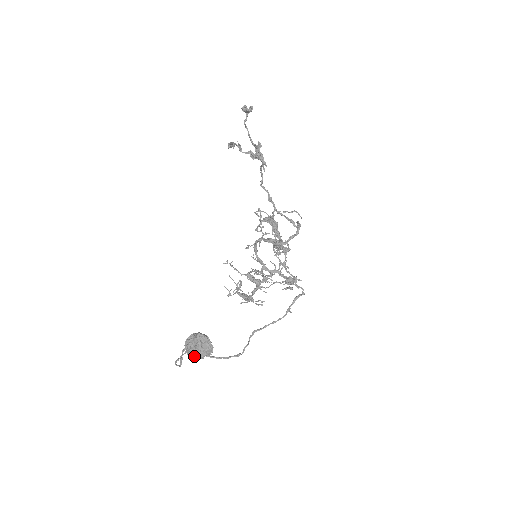
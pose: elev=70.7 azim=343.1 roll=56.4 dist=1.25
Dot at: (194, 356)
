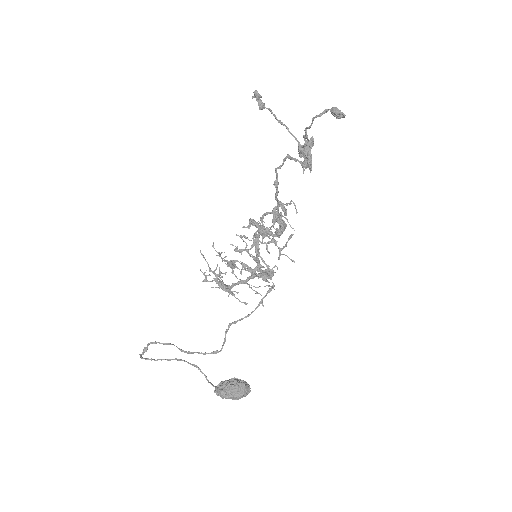
Dot at: (227, 398)
